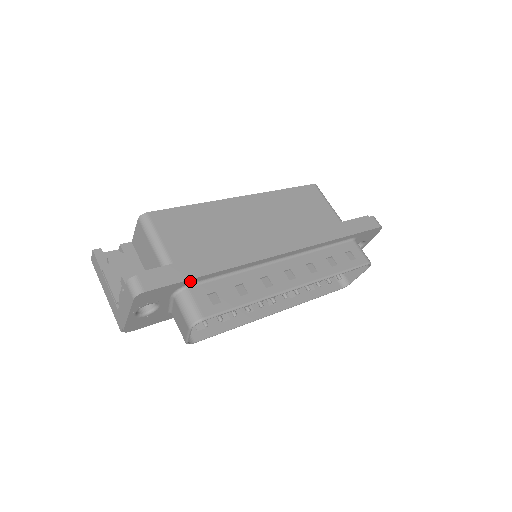
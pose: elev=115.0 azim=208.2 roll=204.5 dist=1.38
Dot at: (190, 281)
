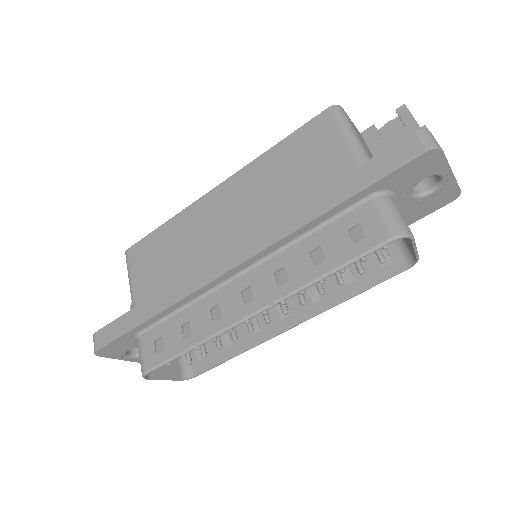
Dot at: (135, 330)
